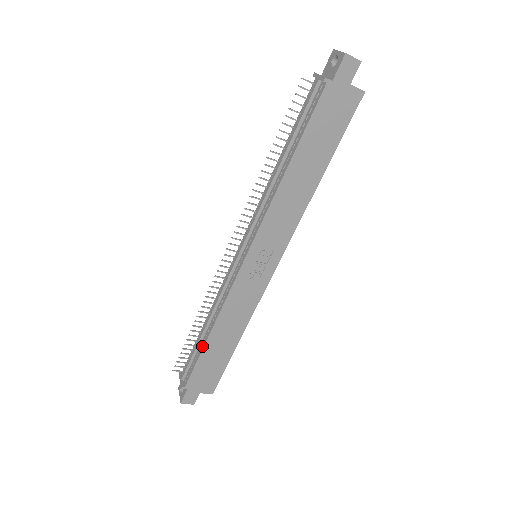
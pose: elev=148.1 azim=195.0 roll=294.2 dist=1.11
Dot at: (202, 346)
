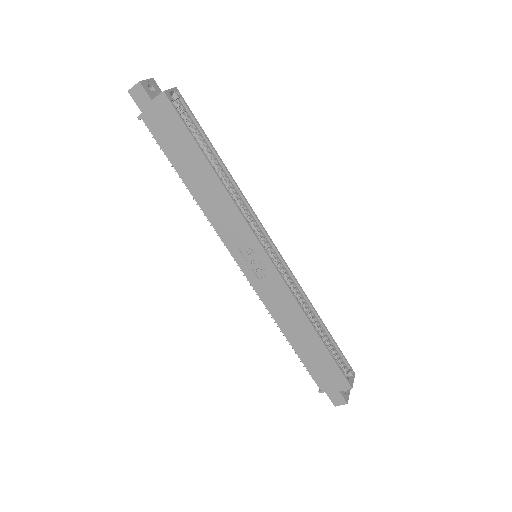
Dot at: (295, 350)
